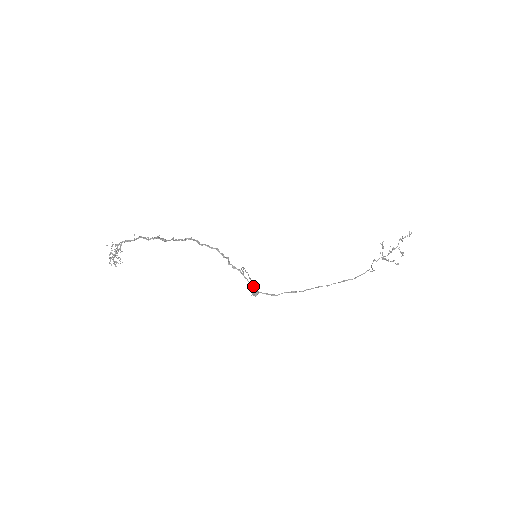
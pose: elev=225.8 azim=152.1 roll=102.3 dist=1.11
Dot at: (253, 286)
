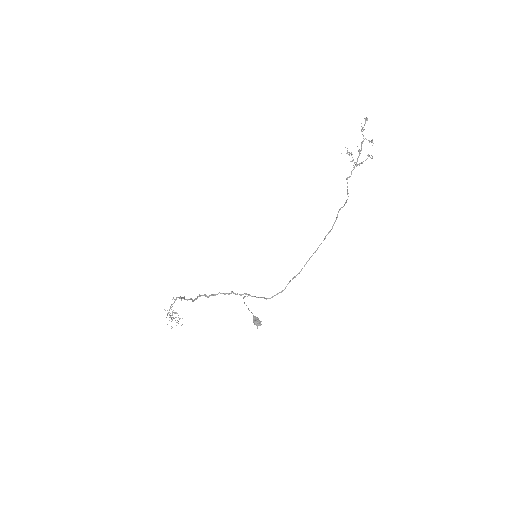
Dot at: (253, 321)
